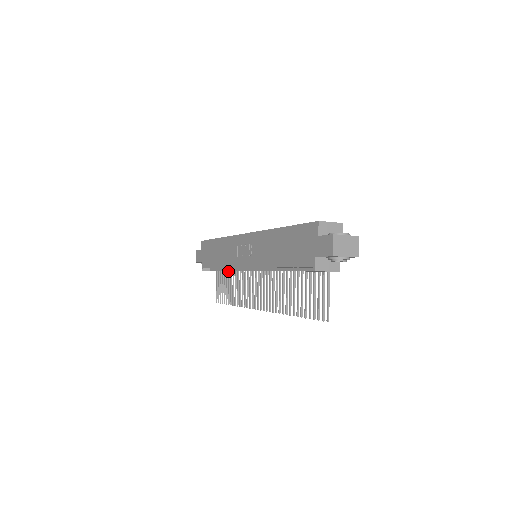
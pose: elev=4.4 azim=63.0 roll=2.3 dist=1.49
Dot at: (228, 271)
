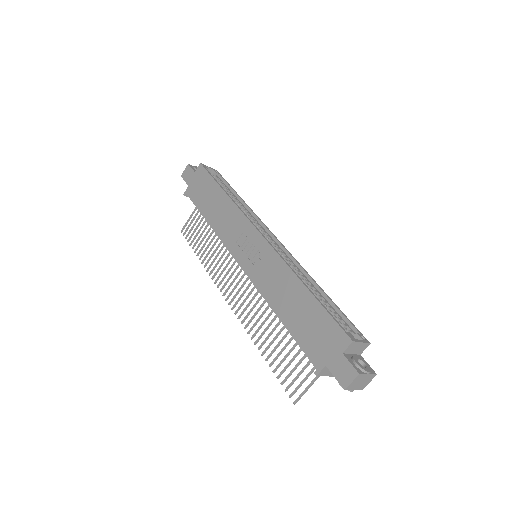
Dot at: occluded
